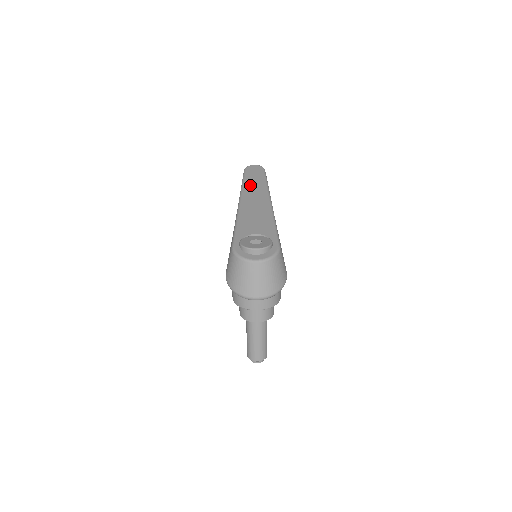
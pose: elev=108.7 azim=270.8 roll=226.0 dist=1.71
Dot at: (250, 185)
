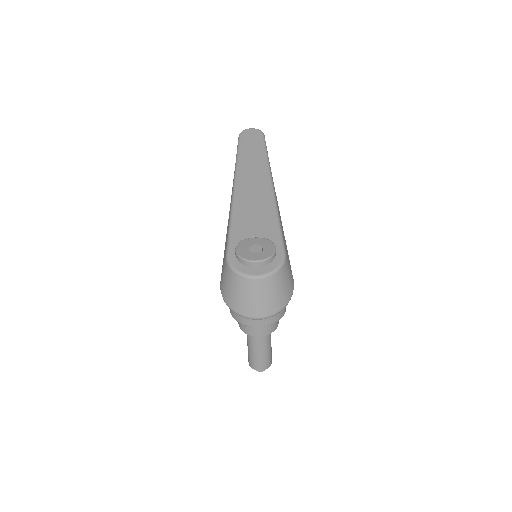
Dot at: (246, 160)
